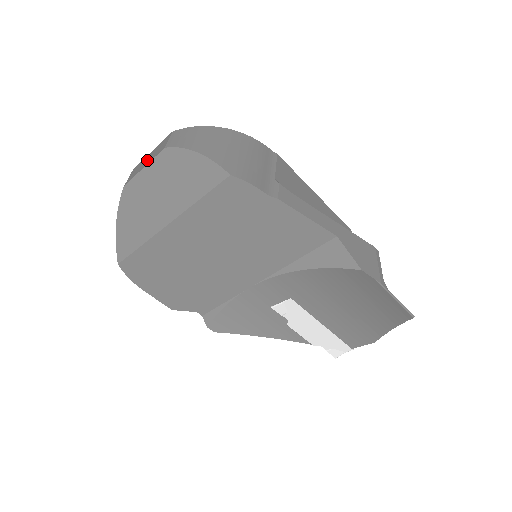
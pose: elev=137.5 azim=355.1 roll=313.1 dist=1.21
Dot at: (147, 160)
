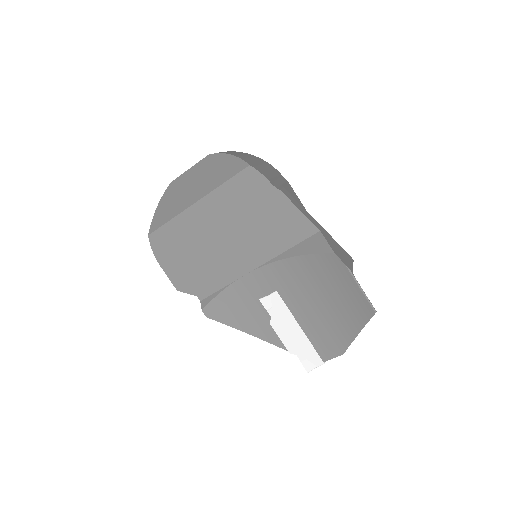
Dot at: occluded
